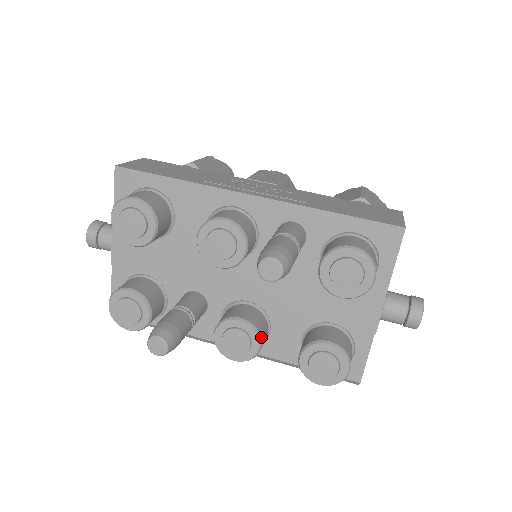
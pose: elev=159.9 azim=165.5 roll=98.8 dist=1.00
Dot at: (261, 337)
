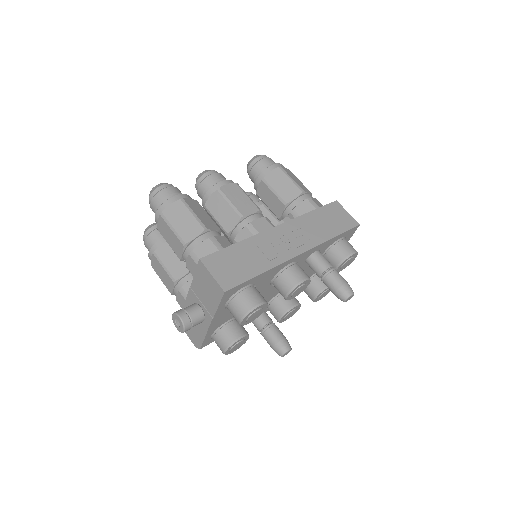
Dot at: (300, 304)
